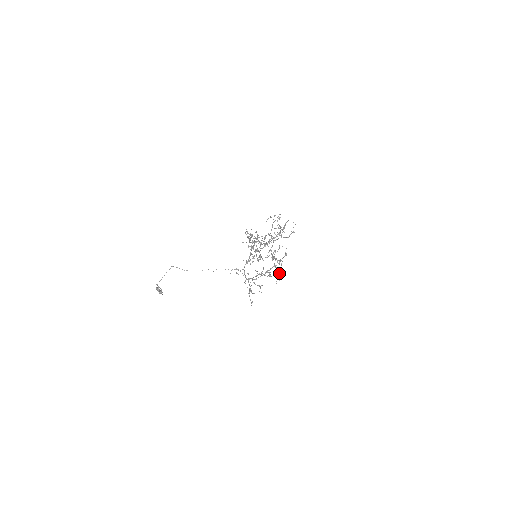
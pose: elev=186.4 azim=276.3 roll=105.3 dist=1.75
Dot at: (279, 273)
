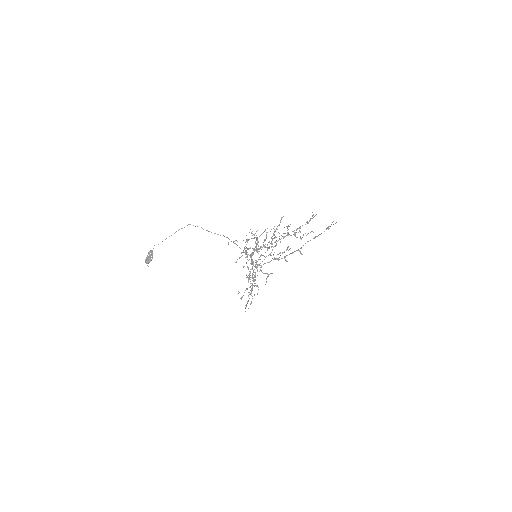
Dot at: (254, 295)
